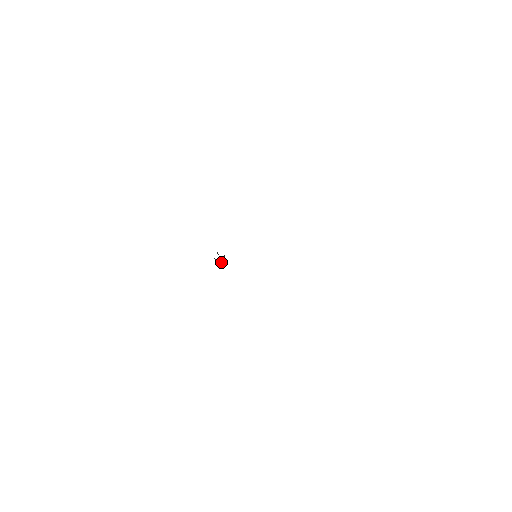
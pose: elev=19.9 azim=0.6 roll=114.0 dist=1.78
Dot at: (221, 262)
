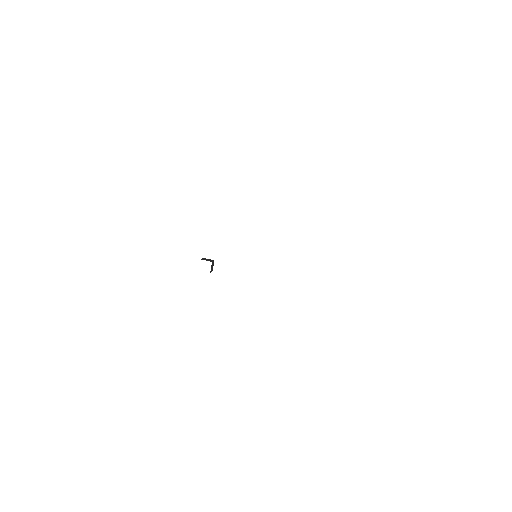
Dot at: (210, 272)
